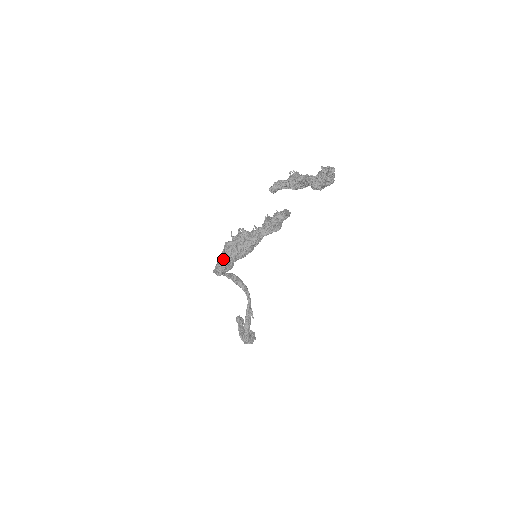
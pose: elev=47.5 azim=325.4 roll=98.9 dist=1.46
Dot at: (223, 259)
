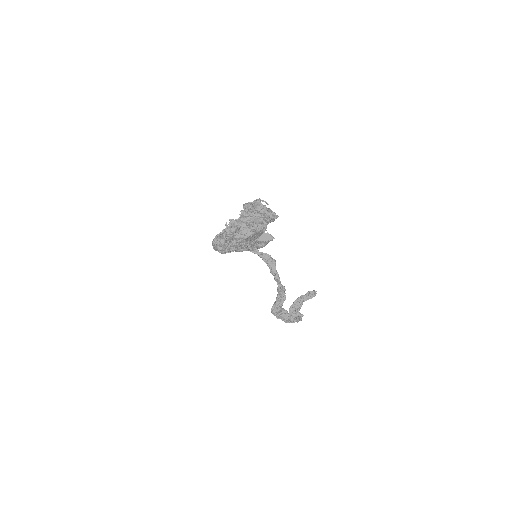
Dot at: (213, 242)
